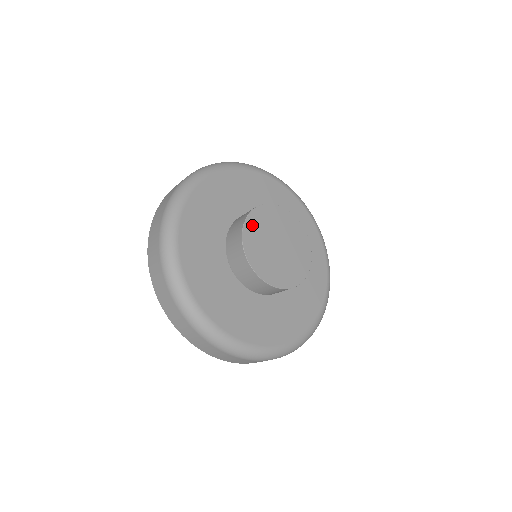
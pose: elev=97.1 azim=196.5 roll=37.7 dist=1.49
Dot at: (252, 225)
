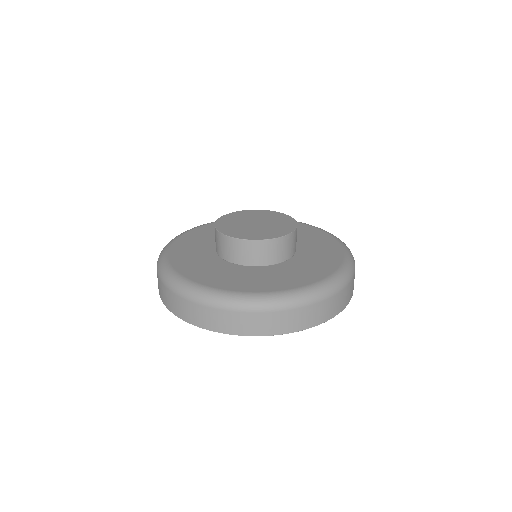
Dot at: (248, 213)
